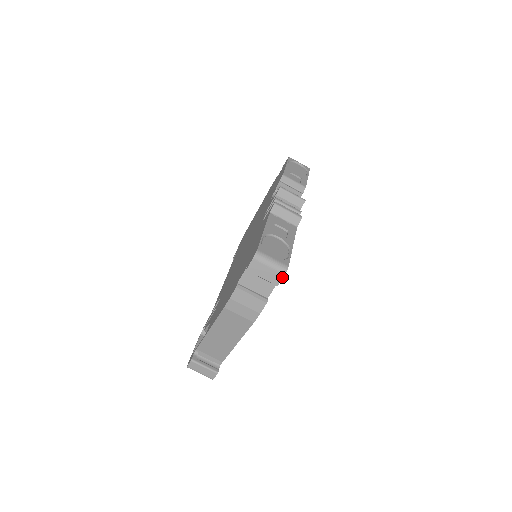
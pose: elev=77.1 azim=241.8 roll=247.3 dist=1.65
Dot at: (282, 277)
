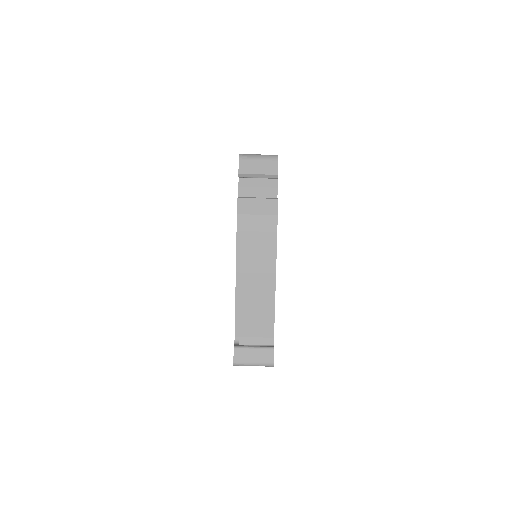
Dot at: (277, 163)
